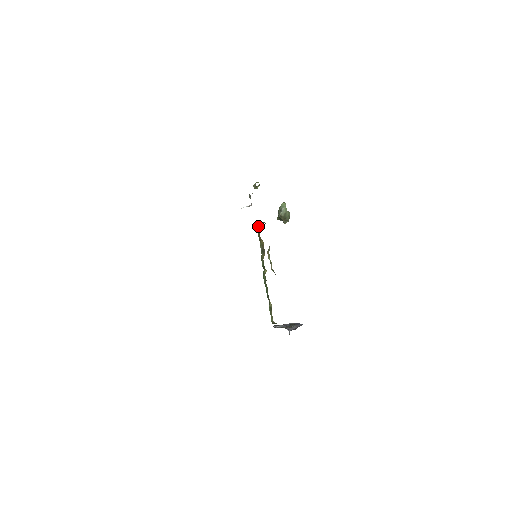
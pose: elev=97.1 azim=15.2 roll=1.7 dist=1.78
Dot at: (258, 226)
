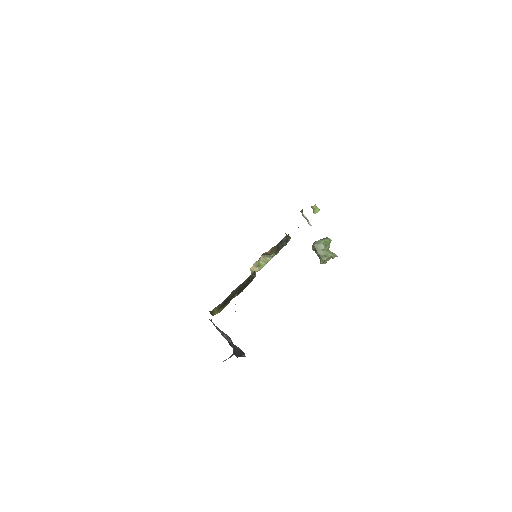
Dot at: occluded
